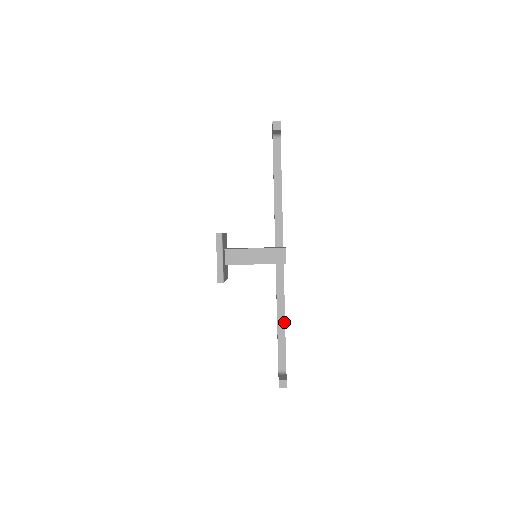
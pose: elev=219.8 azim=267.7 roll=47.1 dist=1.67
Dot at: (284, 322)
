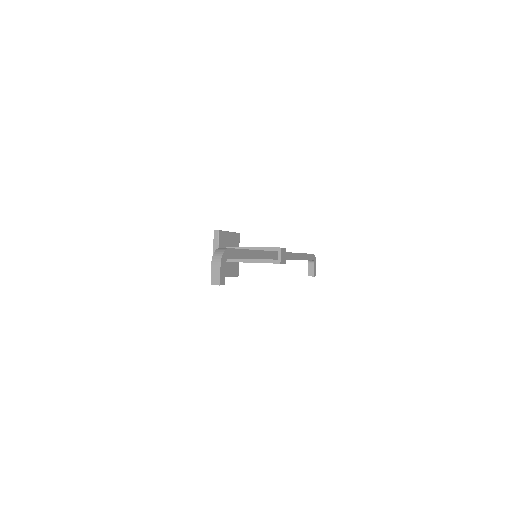
Dot at: occluded
